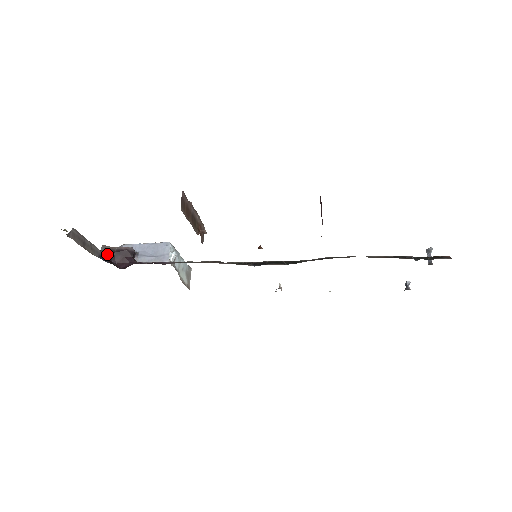
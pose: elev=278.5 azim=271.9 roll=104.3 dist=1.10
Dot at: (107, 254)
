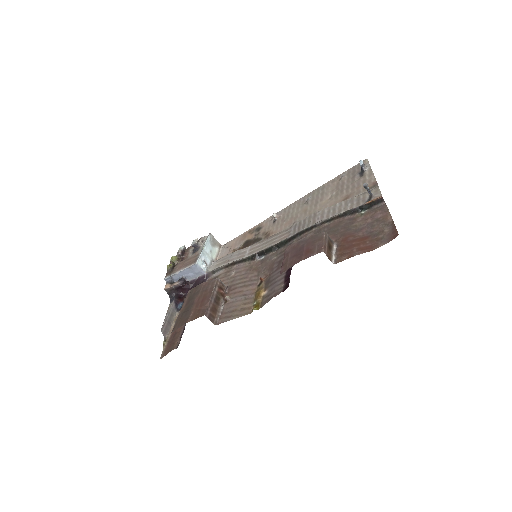
Dot at: (173, 294)
